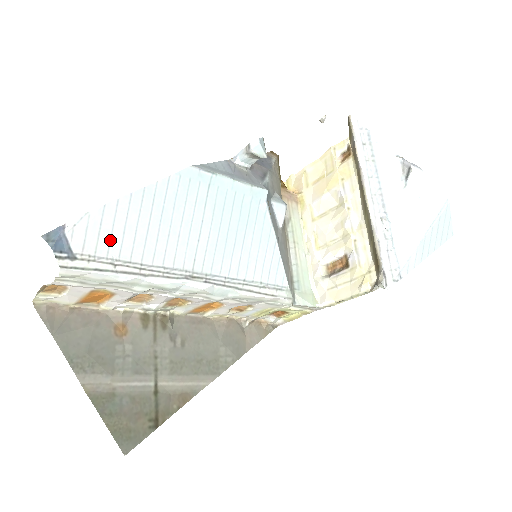
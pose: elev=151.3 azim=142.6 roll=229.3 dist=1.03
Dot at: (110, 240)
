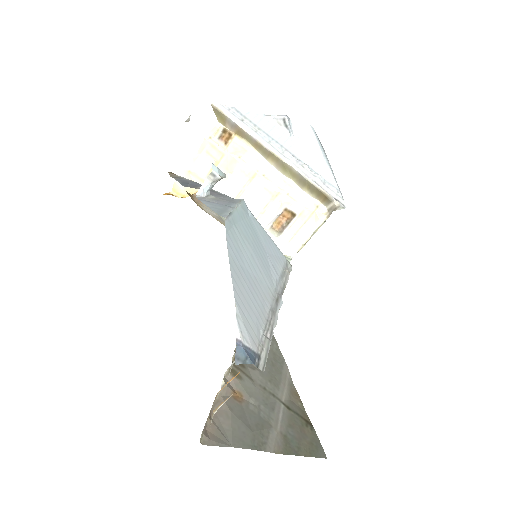
Dot at: (253, 321)
